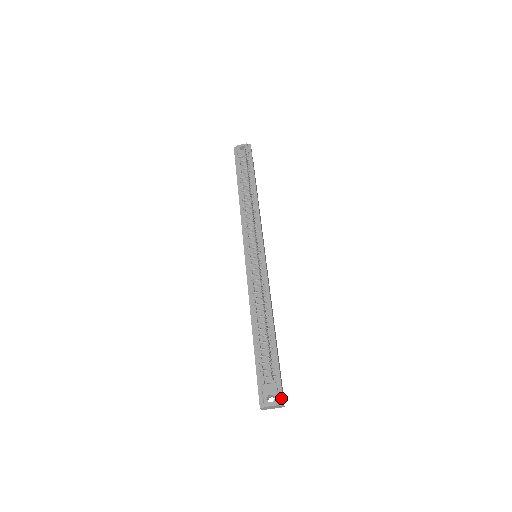
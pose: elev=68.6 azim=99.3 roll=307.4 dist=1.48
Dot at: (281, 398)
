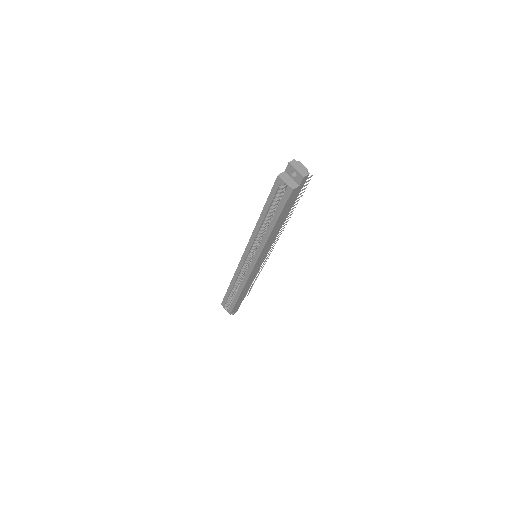
Dot at: (306, 177)
